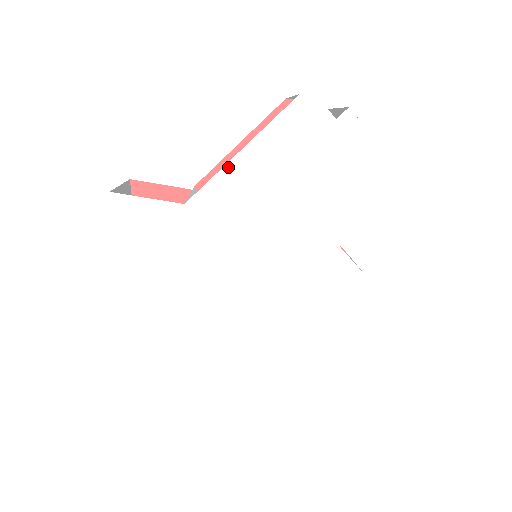
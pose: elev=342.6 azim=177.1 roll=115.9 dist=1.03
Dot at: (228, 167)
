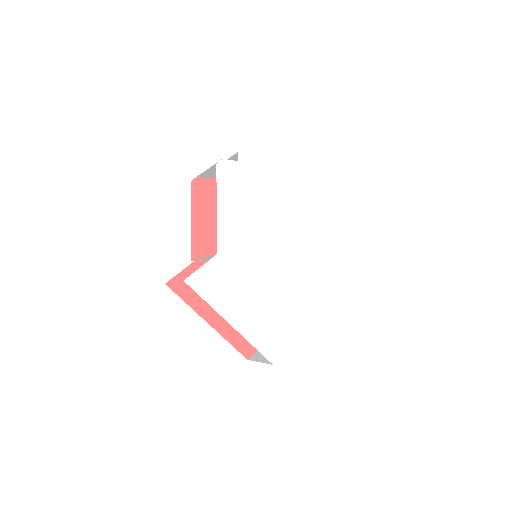
Dot at: (219, 220)
